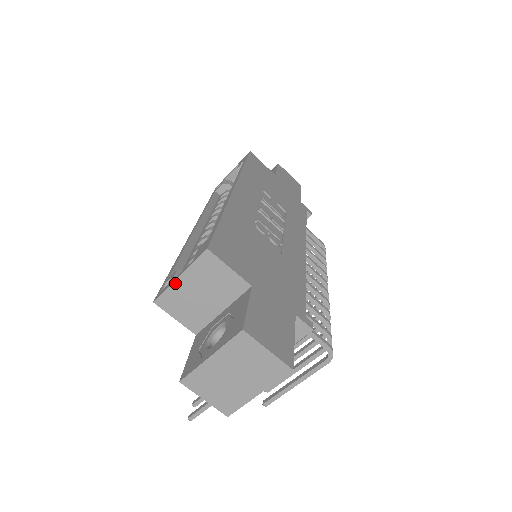
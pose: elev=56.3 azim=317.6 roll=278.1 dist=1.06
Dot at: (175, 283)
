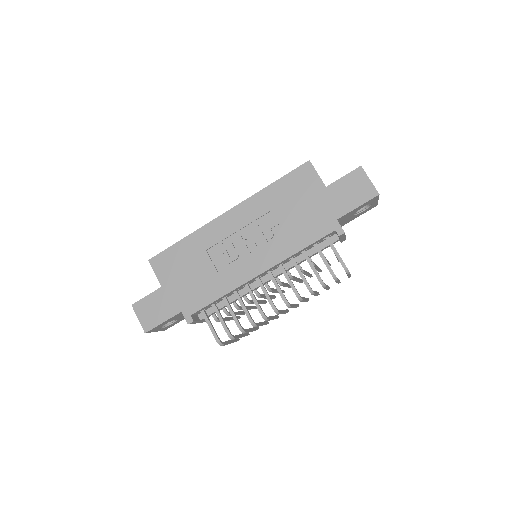
Dot at: occluded
